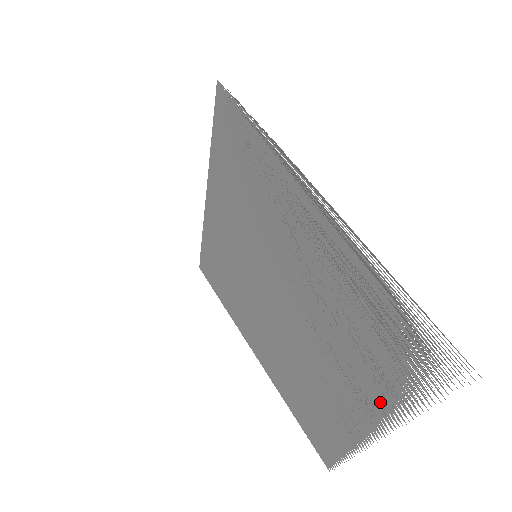
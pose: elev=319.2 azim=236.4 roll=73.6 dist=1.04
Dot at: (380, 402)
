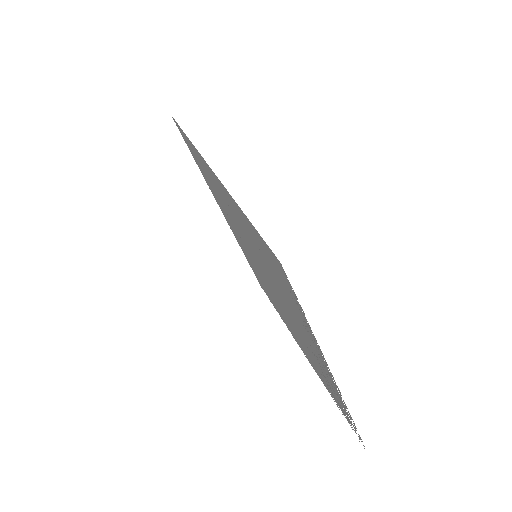
Dot at: occluded
